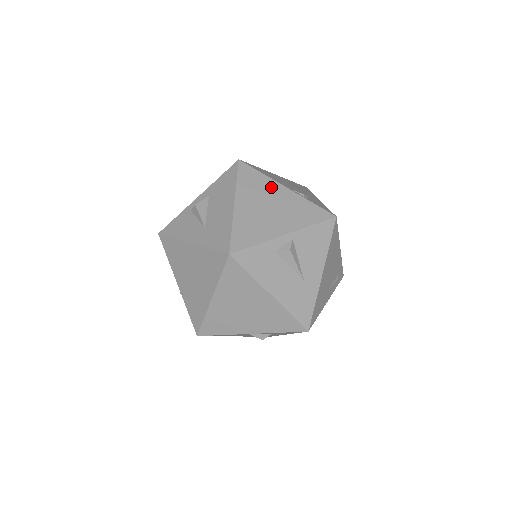
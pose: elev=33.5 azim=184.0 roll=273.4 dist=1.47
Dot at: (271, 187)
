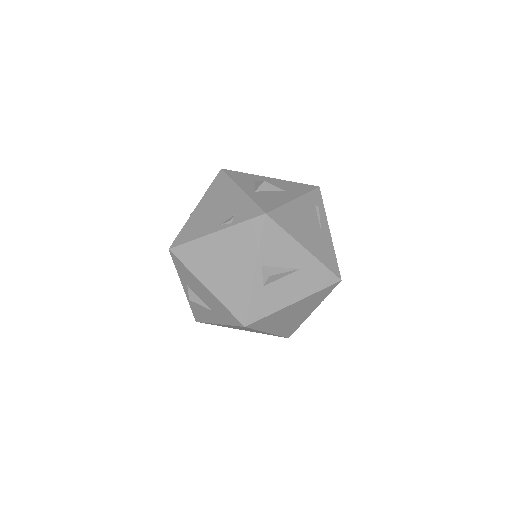
Dot at: (208, 245)
